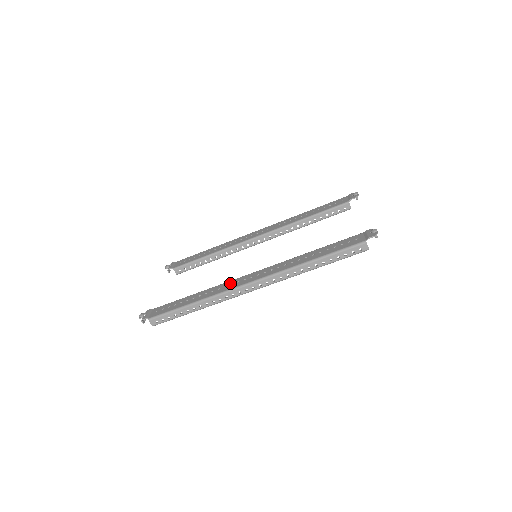
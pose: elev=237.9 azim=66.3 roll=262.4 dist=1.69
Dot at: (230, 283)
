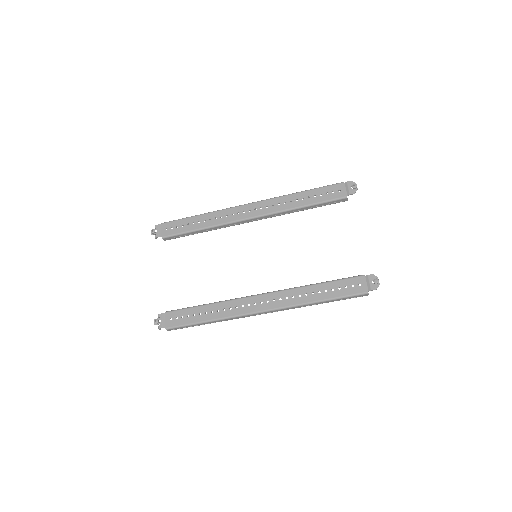
Dot at: (241, 304)
